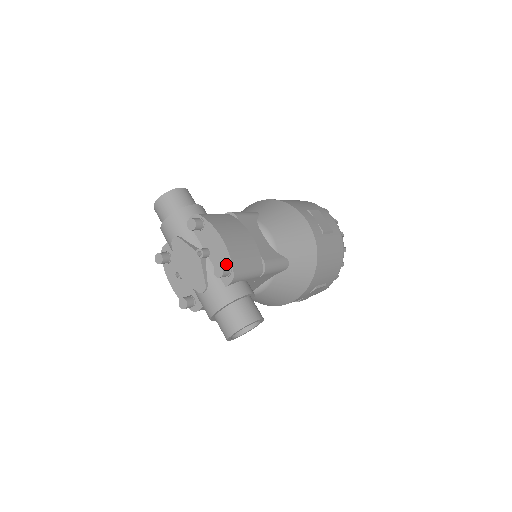
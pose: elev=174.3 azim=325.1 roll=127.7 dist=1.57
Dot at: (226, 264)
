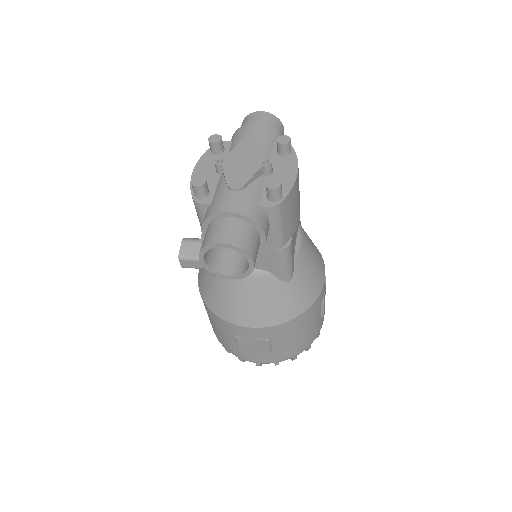
Dot at: (282, 190)
